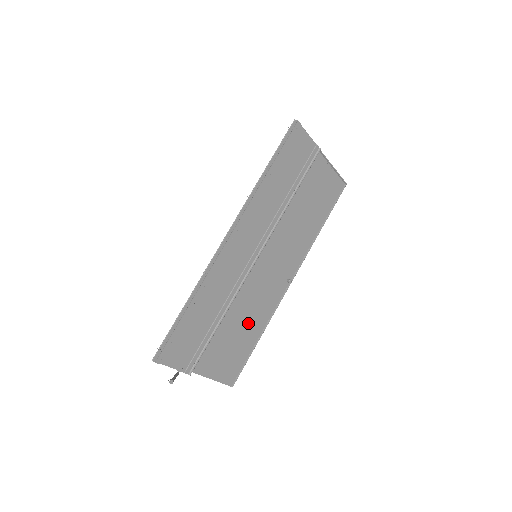
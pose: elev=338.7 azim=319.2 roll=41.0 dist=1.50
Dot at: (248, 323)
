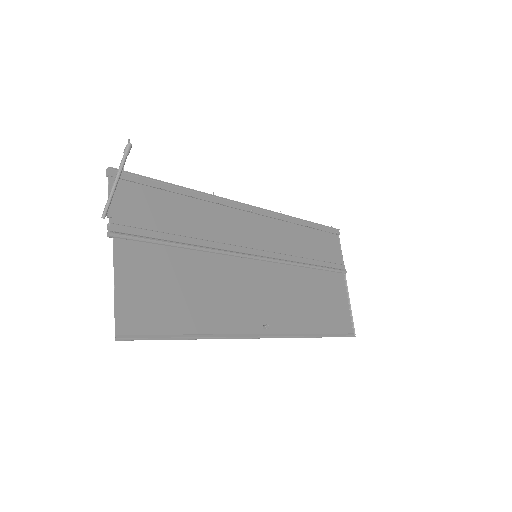
Dot at: (201, 298)
